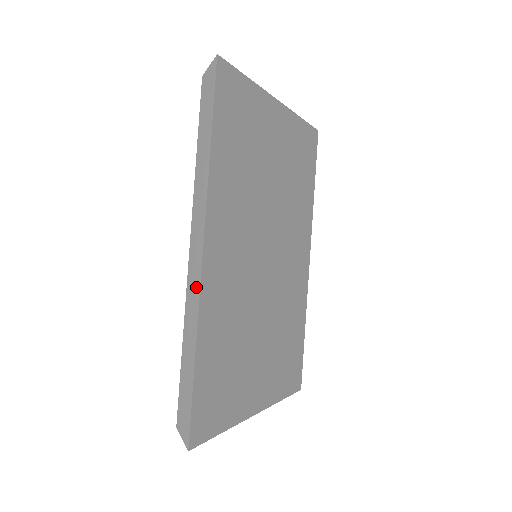
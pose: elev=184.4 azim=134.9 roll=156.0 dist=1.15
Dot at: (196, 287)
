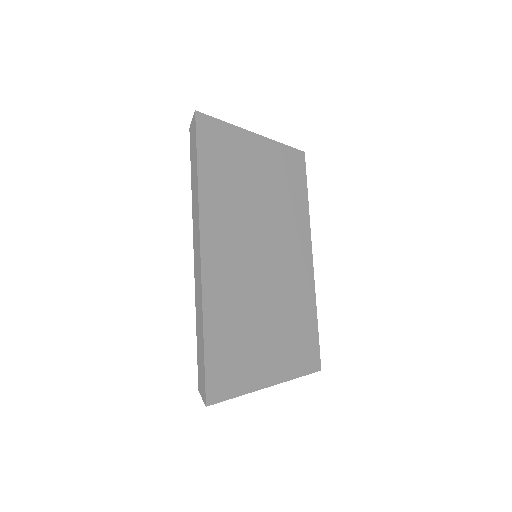
Dot at: (199, 279)
